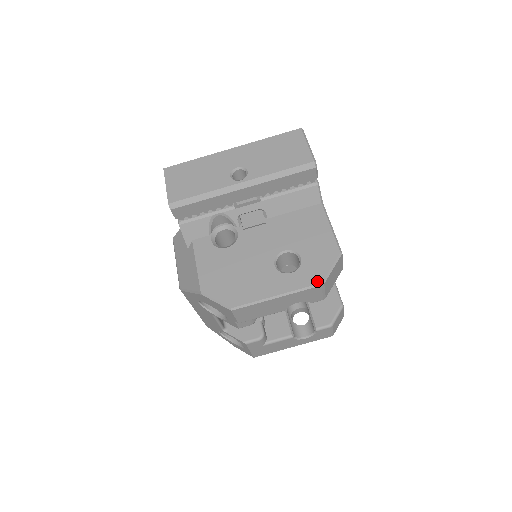
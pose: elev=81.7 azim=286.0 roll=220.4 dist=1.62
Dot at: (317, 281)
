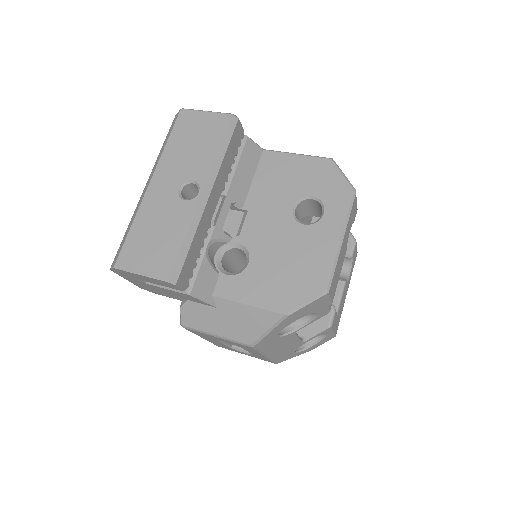
Dot at: (349, 194)
